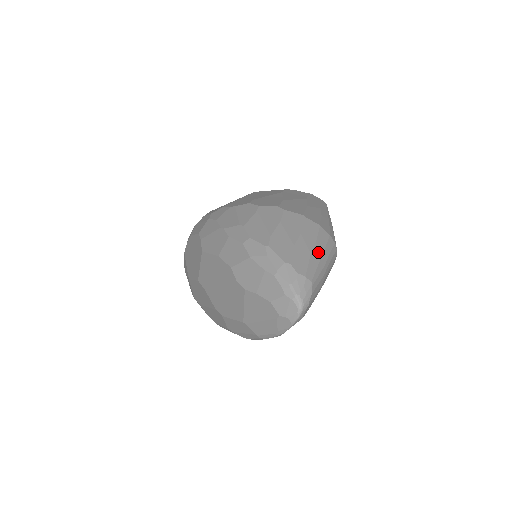
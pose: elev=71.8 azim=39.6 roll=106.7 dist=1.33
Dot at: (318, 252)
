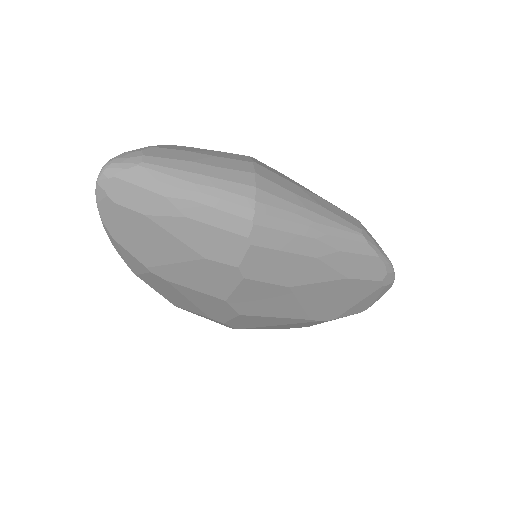
Dot at: (203, 170)
